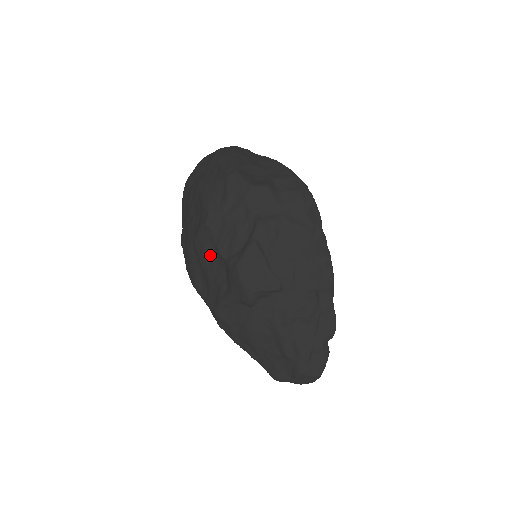
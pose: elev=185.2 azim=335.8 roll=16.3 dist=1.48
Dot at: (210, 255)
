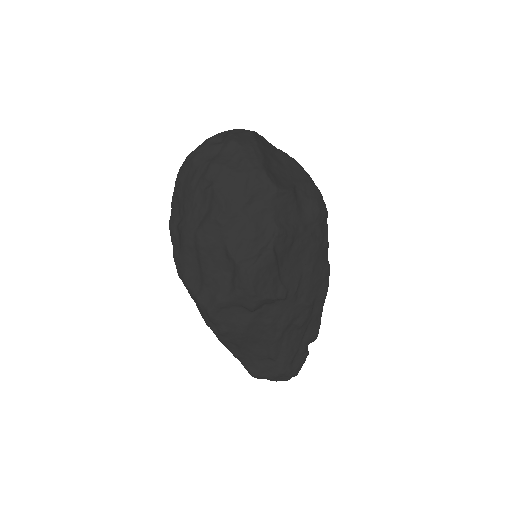
Dot at: (215, 252)
